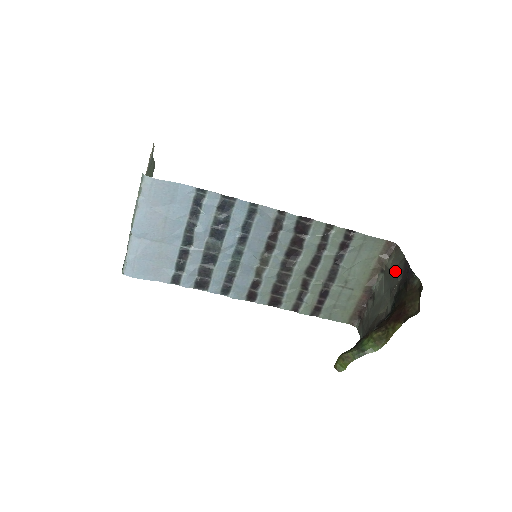
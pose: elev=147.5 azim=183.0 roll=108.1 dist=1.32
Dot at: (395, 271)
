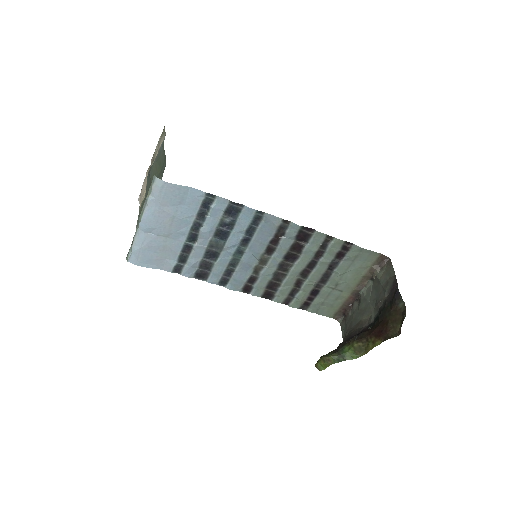
Dot at: (384, 285)
